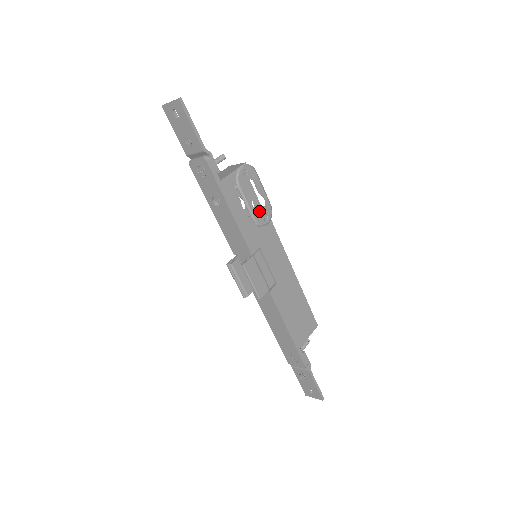
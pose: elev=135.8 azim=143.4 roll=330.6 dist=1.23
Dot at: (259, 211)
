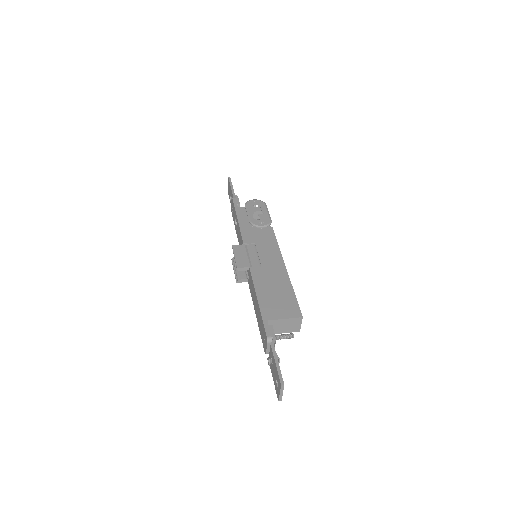
Dot at: (265, 228)
